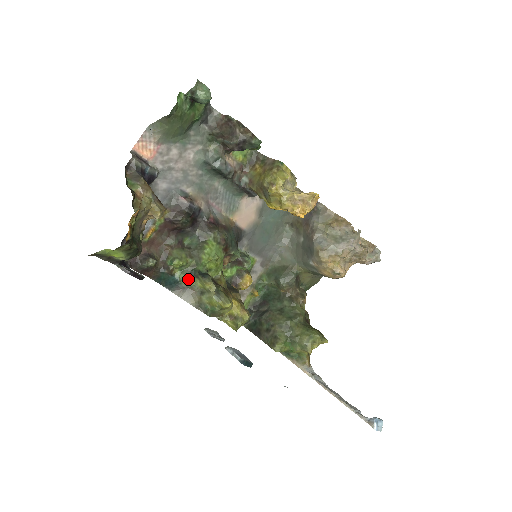
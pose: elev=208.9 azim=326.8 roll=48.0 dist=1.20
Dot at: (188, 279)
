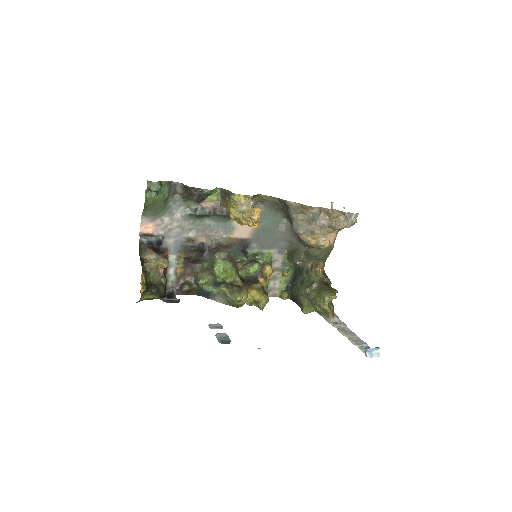
Dot at: (214, 289)
